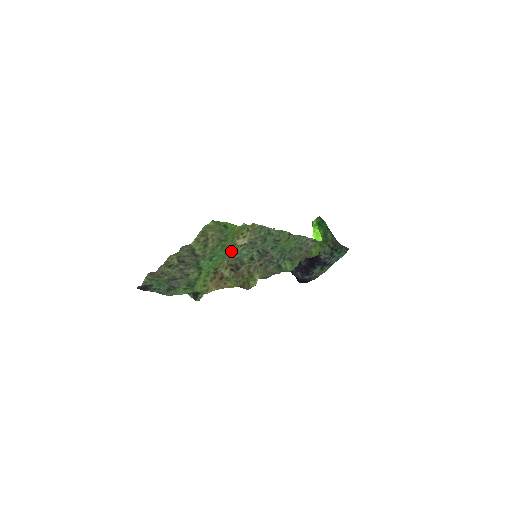
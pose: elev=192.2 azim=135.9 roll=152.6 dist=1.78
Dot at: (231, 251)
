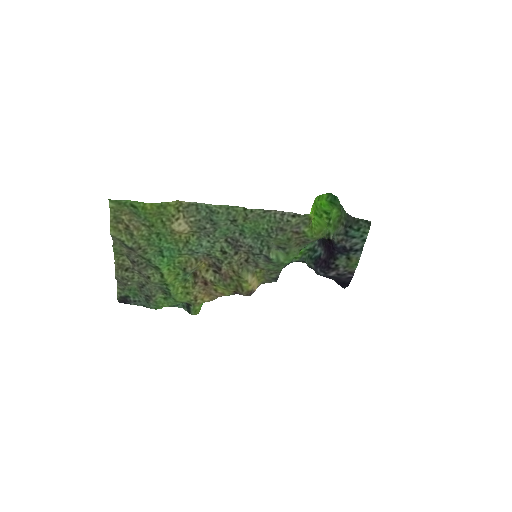
Dot at: (183, 243)
